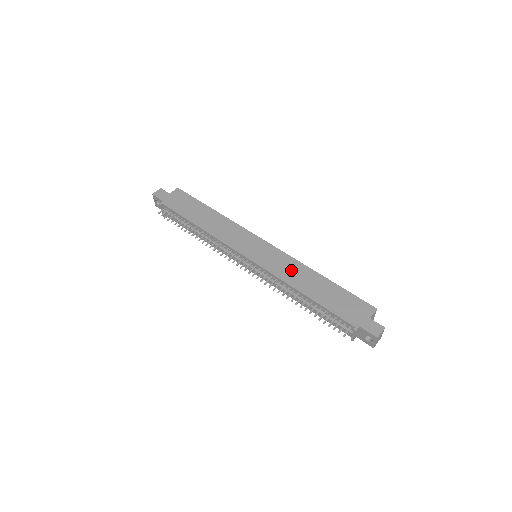
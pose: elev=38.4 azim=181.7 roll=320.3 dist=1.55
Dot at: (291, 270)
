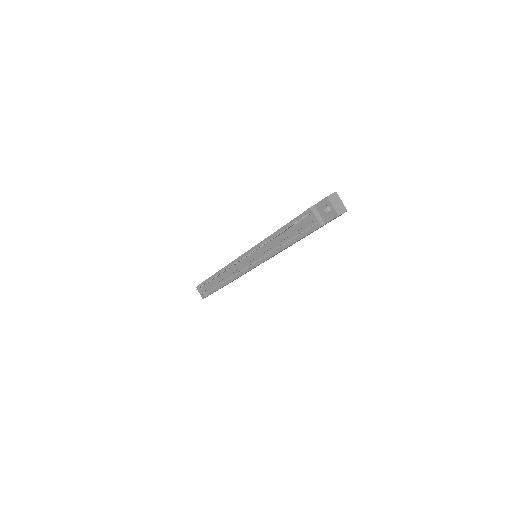
Dot at: occluded
